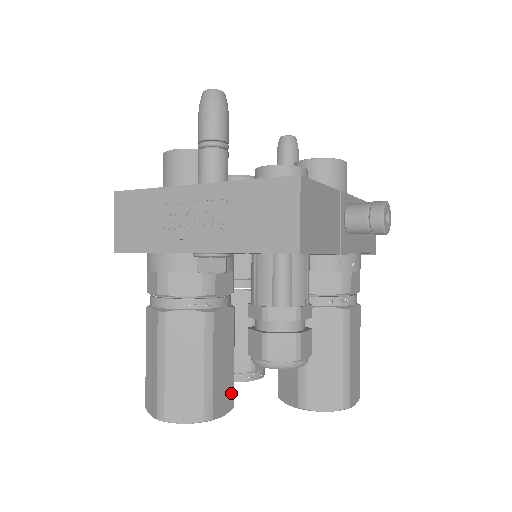
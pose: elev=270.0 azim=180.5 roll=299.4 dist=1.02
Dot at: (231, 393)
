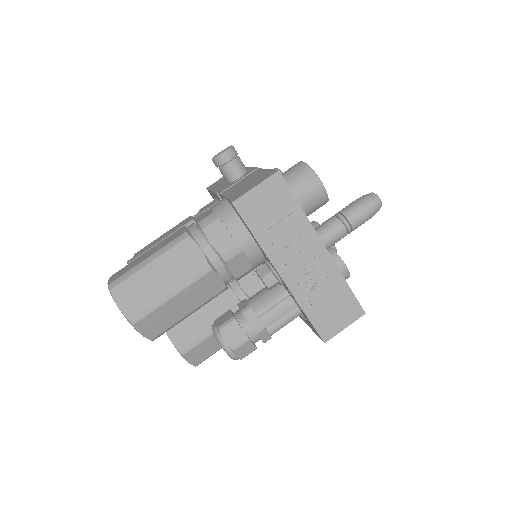
Dot at: occluded
